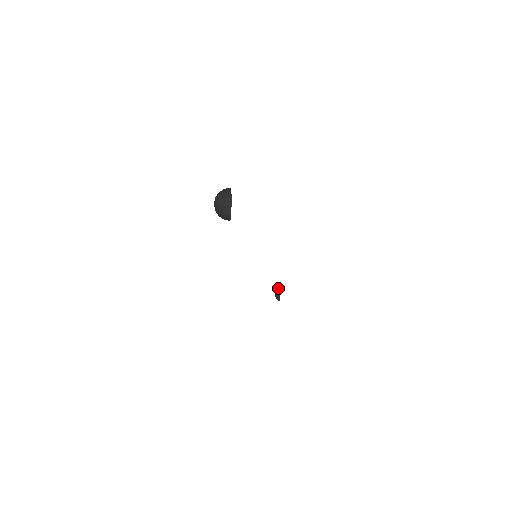
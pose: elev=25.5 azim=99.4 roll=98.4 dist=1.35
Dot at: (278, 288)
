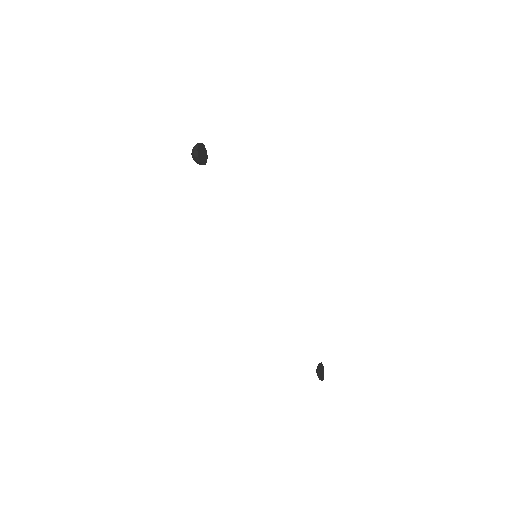
Dot at: (319, 363)
